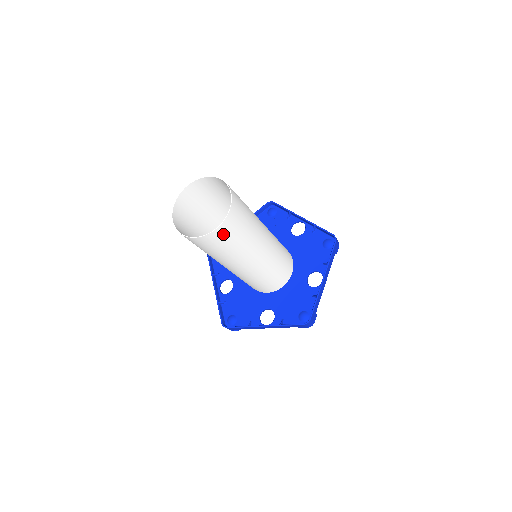
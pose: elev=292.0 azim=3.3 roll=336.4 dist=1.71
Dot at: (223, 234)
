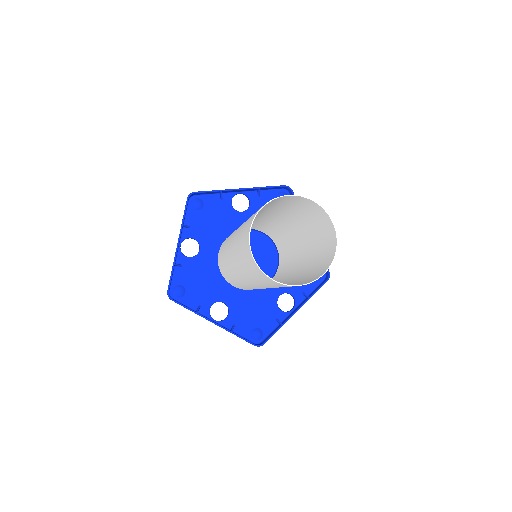
Dot at: occluded
